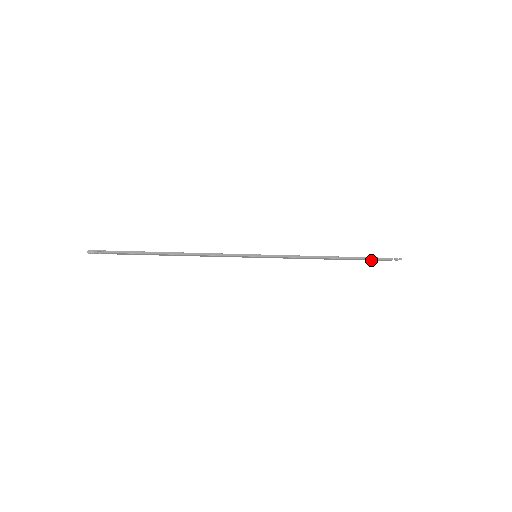
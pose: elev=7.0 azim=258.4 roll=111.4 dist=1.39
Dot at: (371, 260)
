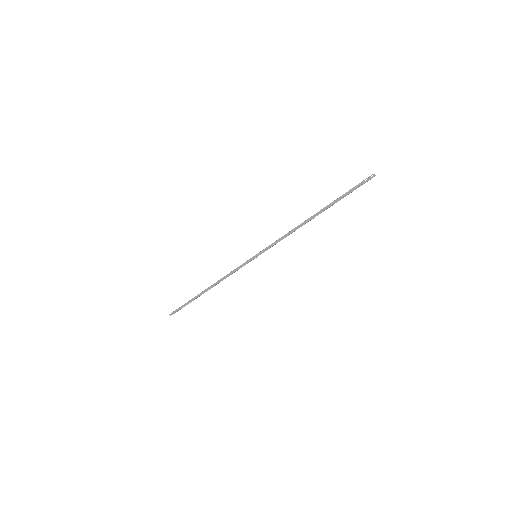
Dot at: (345, 196)
